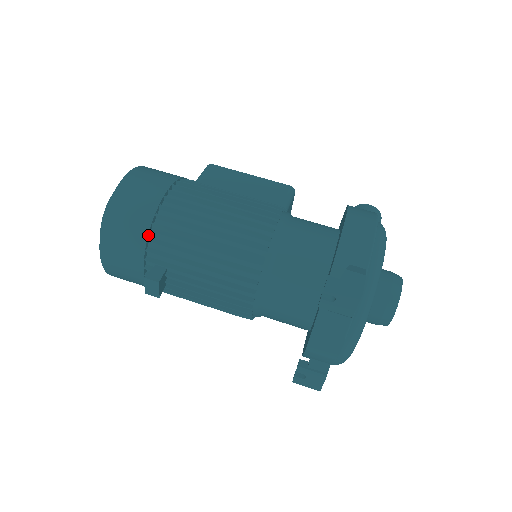
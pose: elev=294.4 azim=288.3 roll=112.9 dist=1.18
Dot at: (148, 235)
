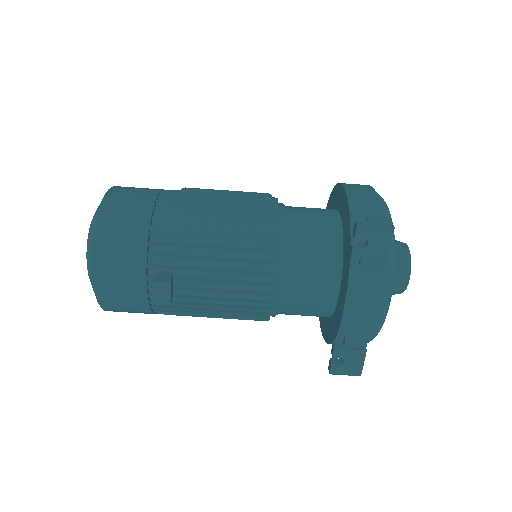
Dot at: (148, 238)
